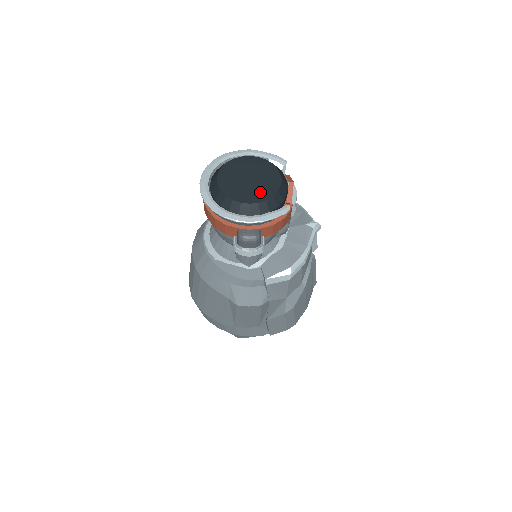
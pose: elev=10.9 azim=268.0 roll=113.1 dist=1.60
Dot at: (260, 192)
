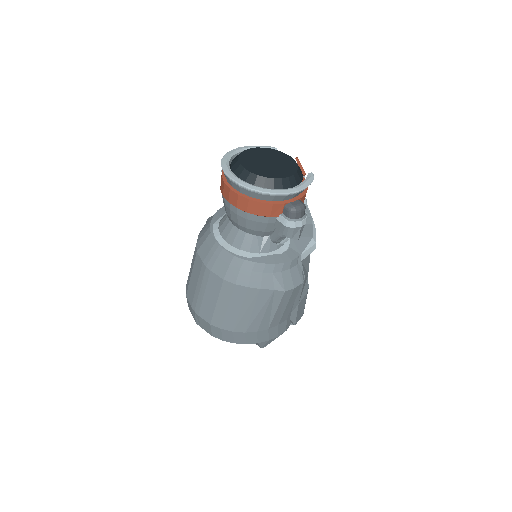
Dot at: (286, 168)
